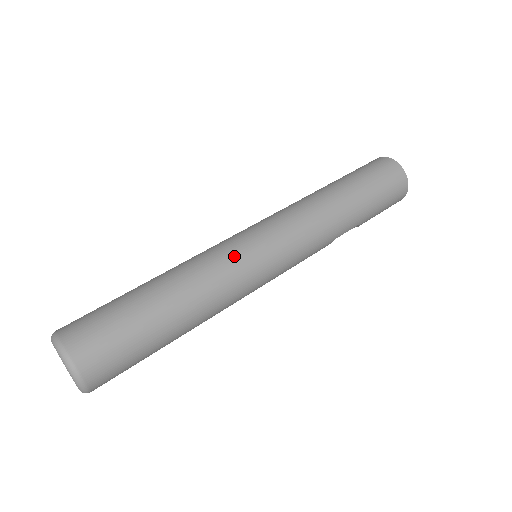
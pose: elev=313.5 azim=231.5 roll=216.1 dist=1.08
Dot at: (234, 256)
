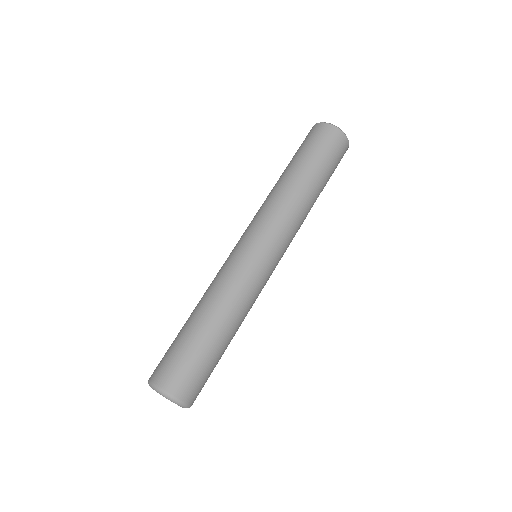
Dot at: (243, 270)
